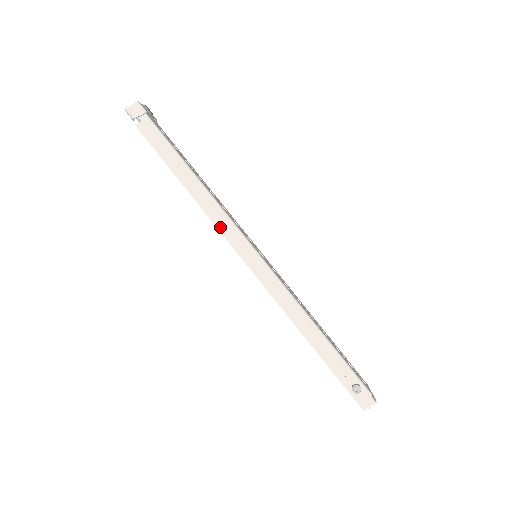
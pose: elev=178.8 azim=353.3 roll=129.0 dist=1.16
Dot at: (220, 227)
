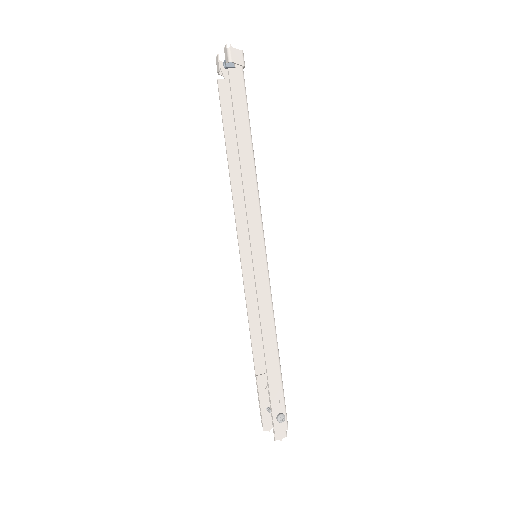
Dot at: (249, 212)
